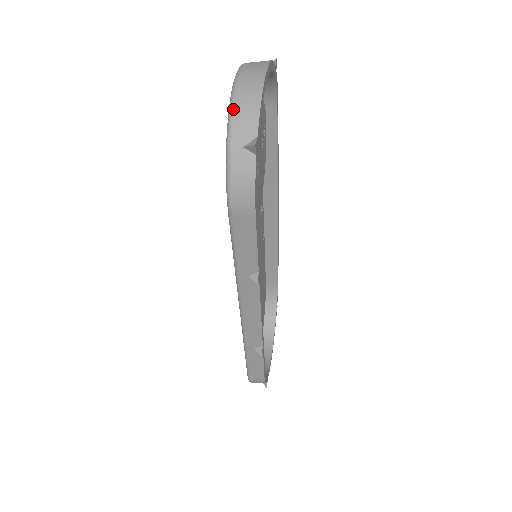
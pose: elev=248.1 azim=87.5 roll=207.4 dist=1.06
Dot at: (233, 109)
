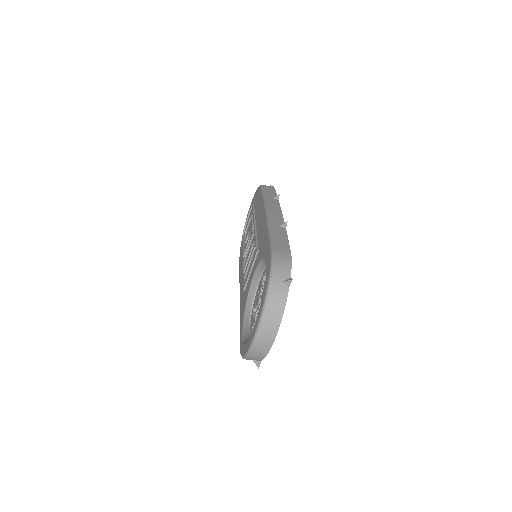
Dot at: (250, 354)
